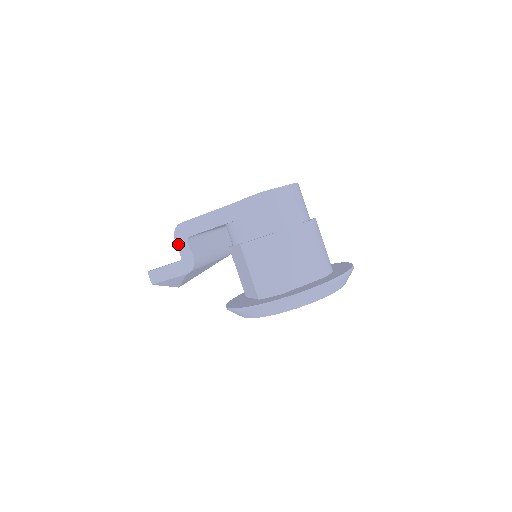
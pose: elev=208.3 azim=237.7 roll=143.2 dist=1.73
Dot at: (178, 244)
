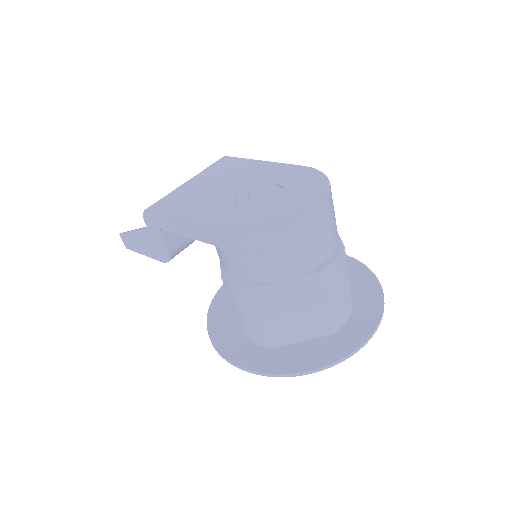
Dot at: (149, 229)
